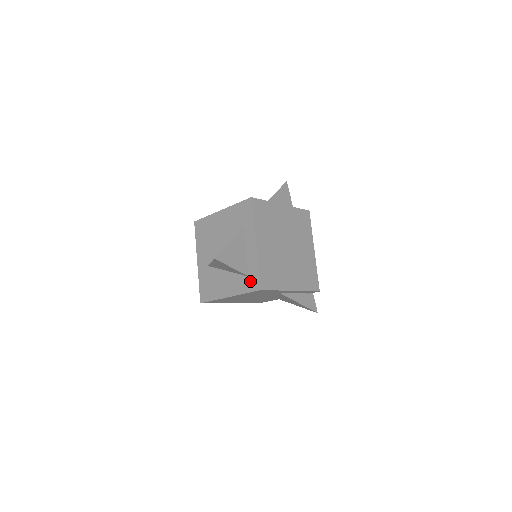
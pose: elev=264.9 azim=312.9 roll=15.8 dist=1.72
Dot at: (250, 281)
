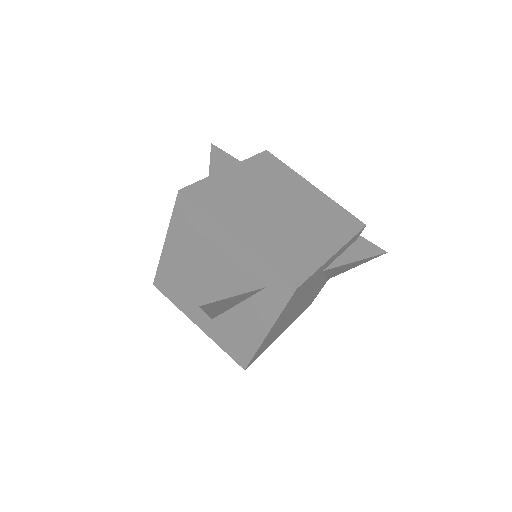
Dot at: (273, 291)
